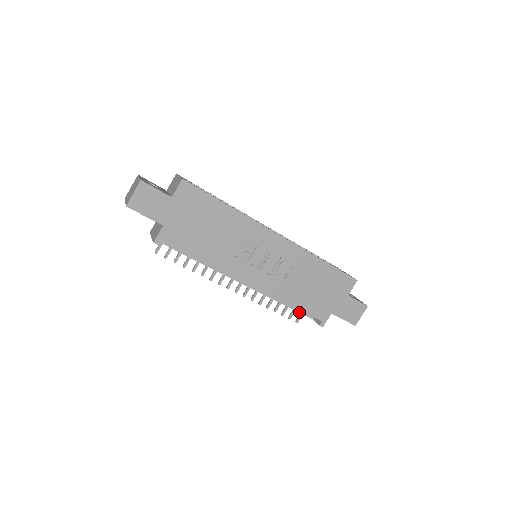
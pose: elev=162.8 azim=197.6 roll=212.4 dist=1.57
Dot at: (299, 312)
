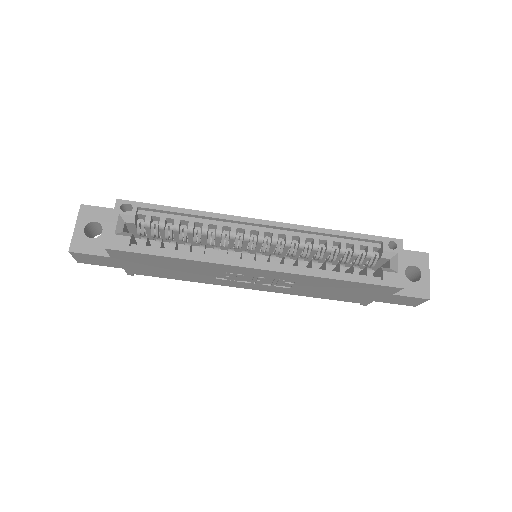
Dot at: occluded
